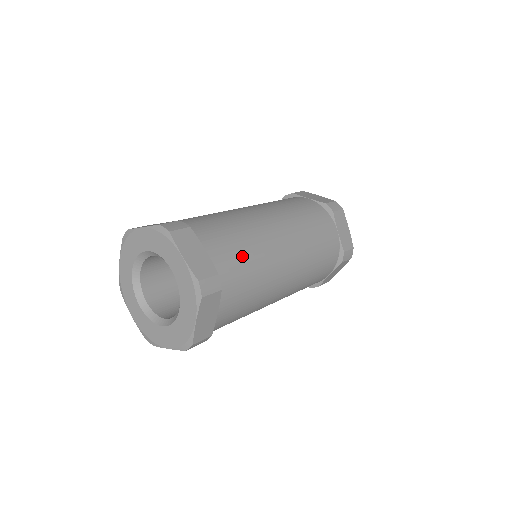
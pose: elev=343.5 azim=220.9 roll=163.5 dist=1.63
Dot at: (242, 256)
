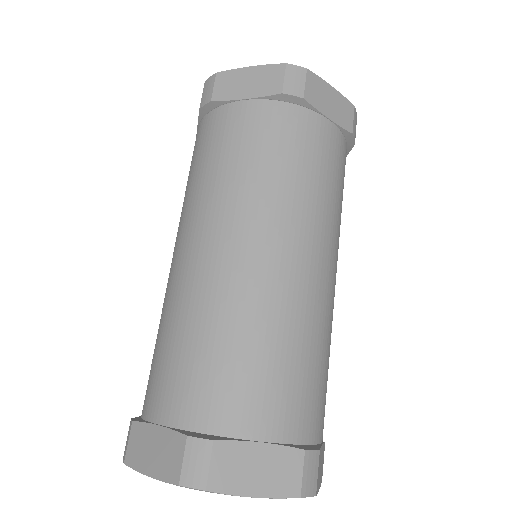
Dot at: occluded
